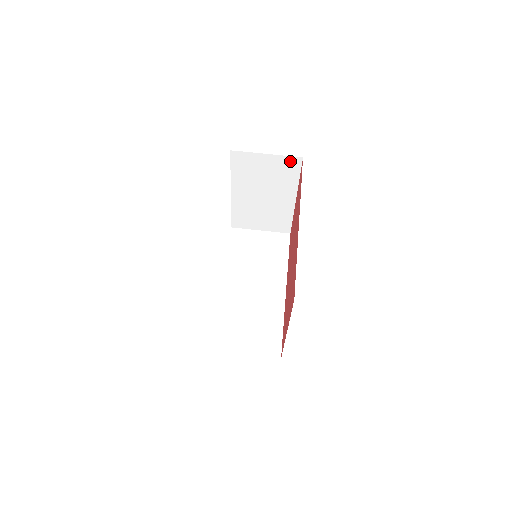
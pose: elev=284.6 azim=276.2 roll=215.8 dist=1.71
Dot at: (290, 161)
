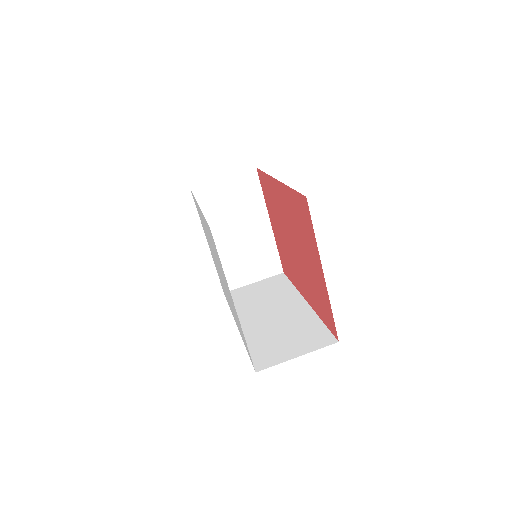
Dot at: (247, 177)
